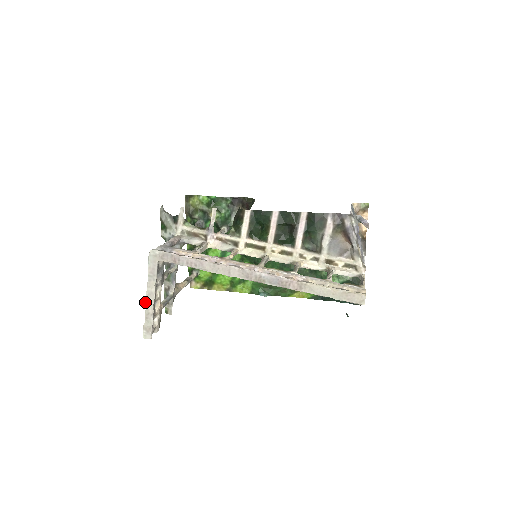
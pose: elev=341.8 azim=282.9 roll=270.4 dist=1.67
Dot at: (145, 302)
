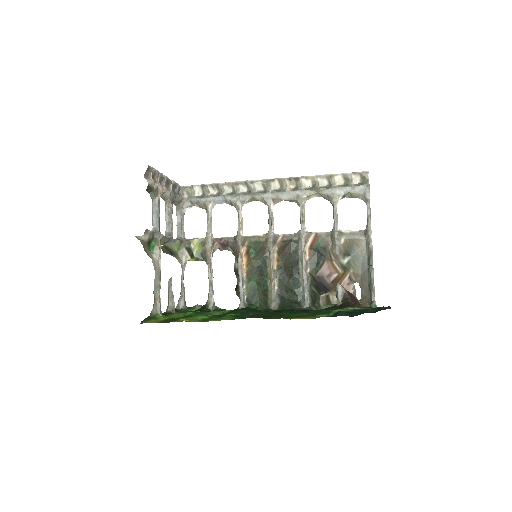
Dot at: occluded
